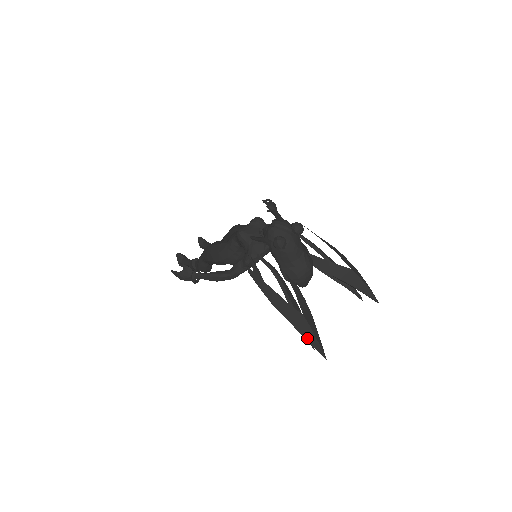
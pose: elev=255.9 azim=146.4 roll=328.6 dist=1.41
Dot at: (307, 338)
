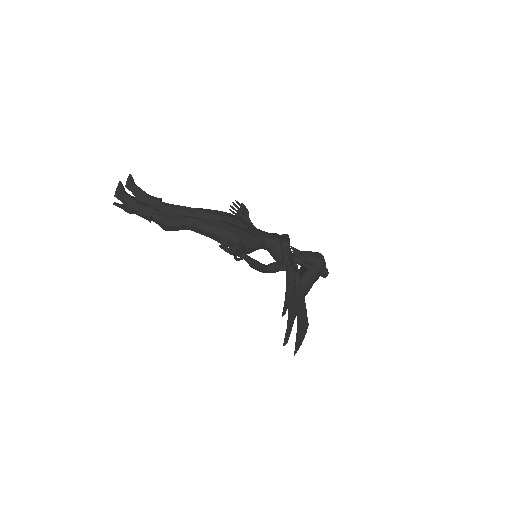
Dot at: (300, 340)
